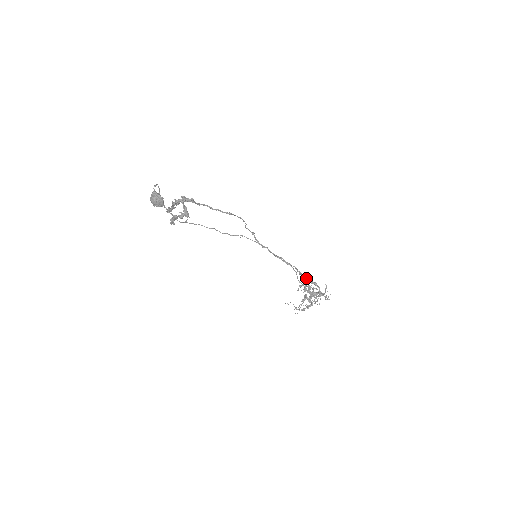
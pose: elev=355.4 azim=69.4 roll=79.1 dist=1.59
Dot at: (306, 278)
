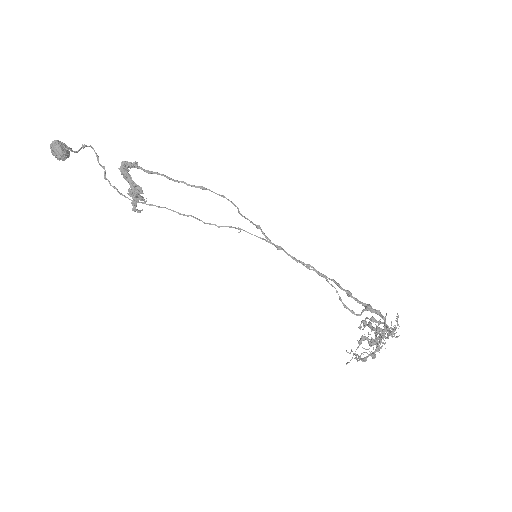
Dot at: (365, 305)
